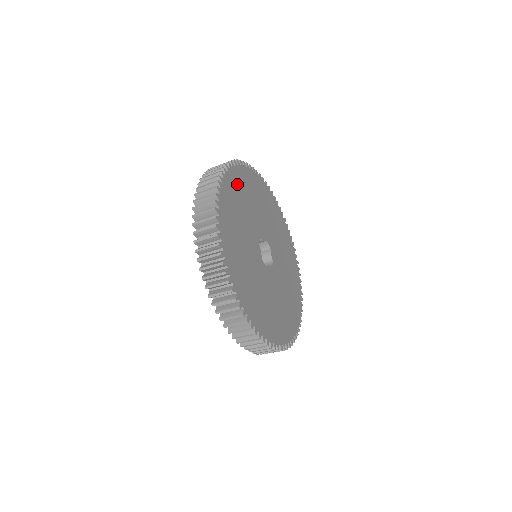
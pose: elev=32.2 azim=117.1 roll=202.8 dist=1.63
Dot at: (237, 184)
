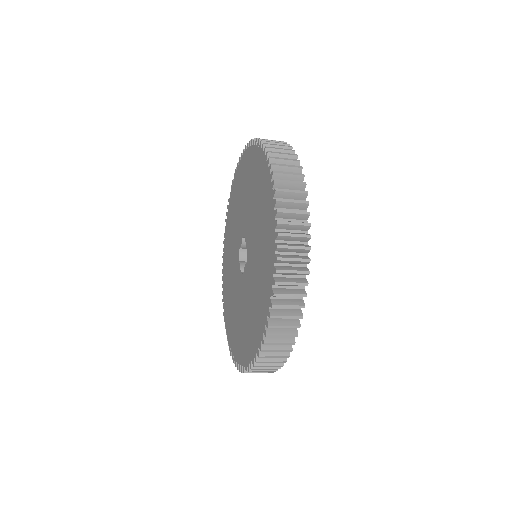
Dot at: occluded
